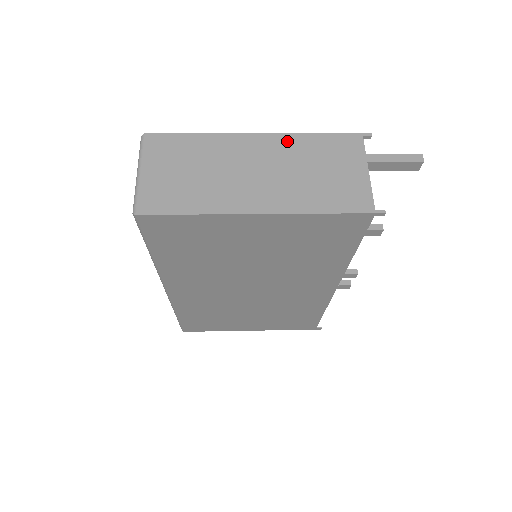
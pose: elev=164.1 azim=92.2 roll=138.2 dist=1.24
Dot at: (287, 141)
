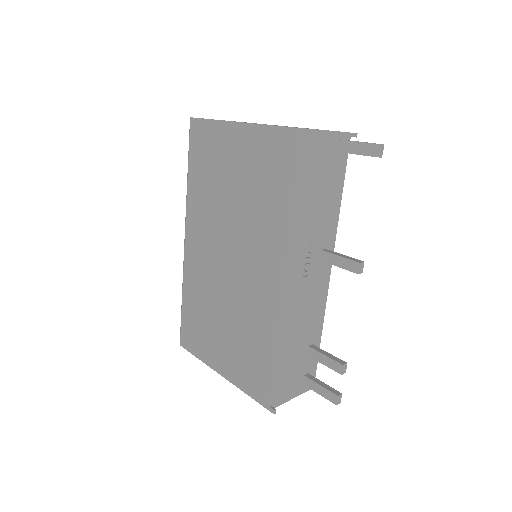
Dot at: occluded
